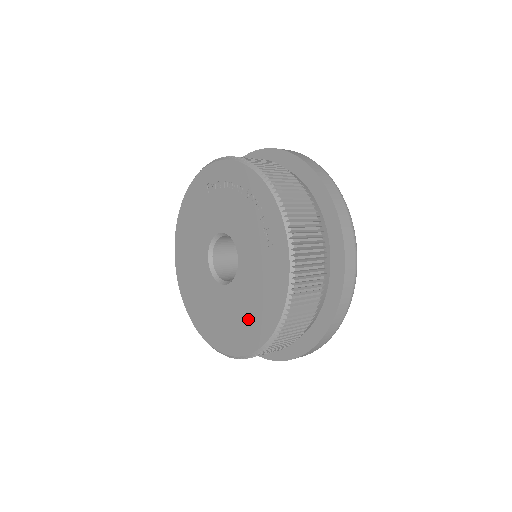
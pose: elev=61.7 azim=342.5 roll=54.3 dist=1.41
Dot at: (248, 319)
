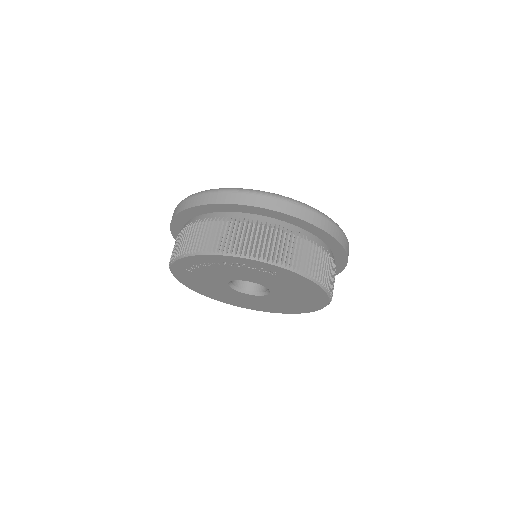
Dot at: (304, 299)
